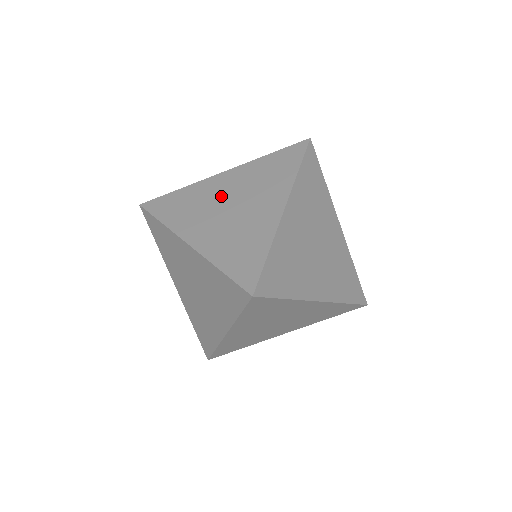
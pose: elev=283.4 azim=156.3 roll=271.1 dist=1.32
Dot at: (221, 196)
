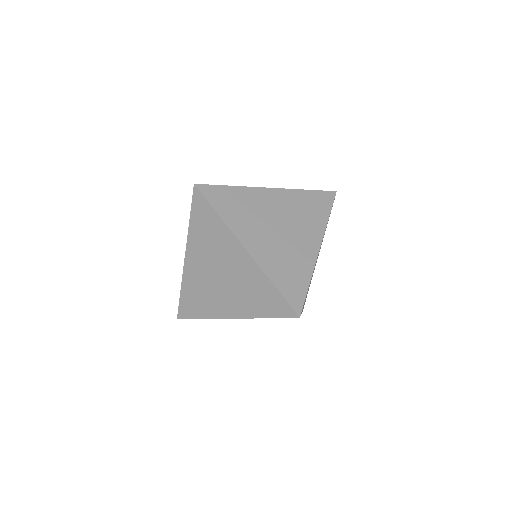
Dot at: (206, 274)
